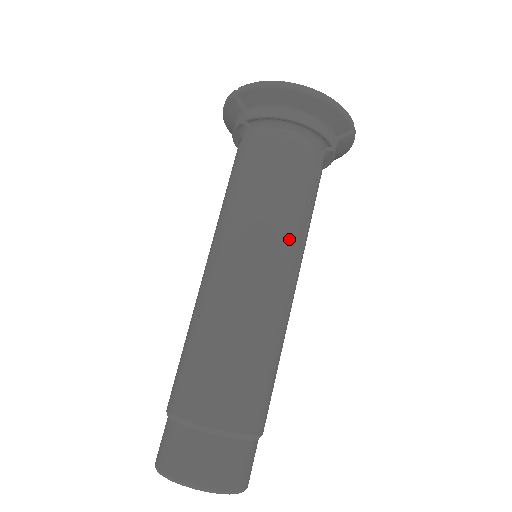
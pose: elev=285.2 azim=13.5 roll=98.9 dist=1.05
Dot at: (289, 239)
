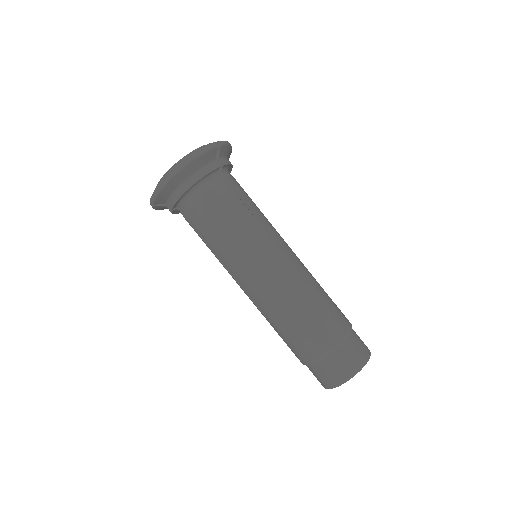
Dot at: (257, 241)
